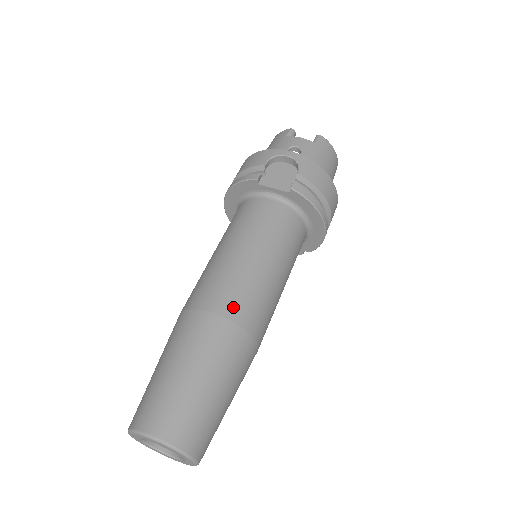
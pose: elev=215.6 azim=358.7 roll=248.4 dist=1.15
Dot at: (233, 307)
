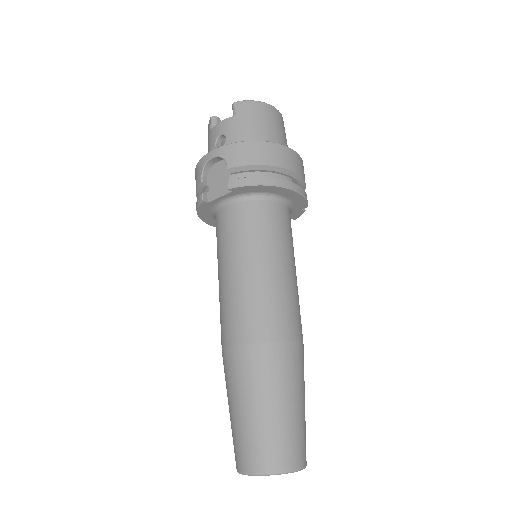
Dot at: (246, 331)
